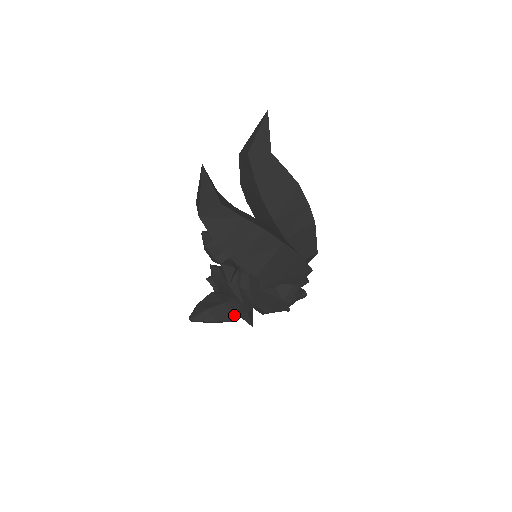
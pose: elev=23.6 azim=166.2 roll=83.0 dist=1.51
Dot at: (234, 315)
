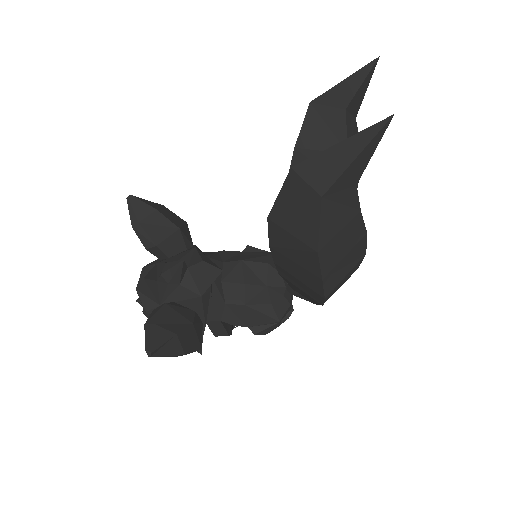
Dot at: (200, 342)
